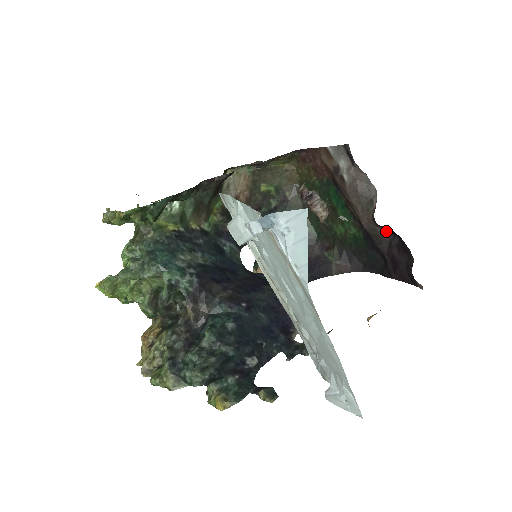
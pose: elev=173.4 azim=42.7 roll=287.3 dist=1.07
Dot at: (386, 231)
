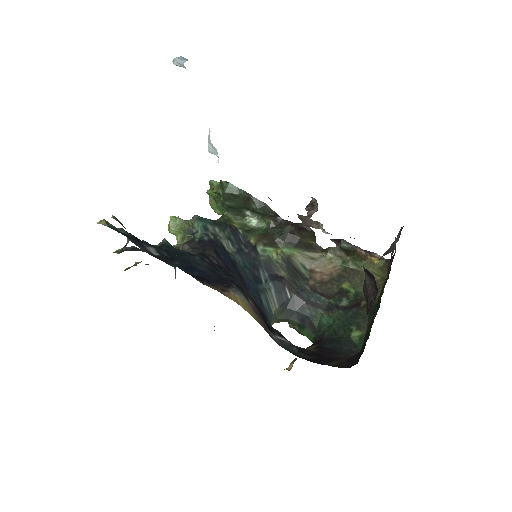
Dot at: (373, 285)
